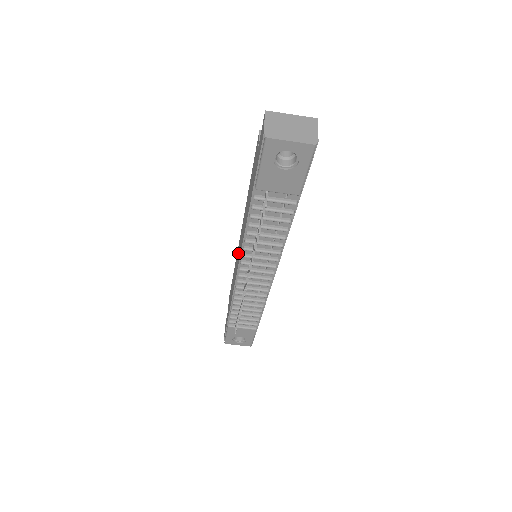
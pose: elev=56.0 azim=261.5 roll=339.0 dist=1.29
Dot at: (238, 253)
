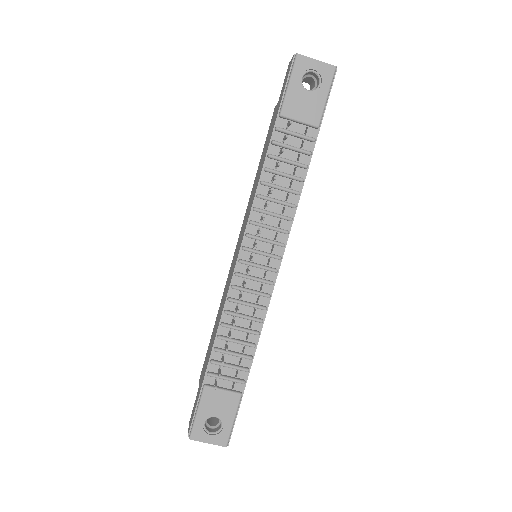
Dot at: (234, 257)
